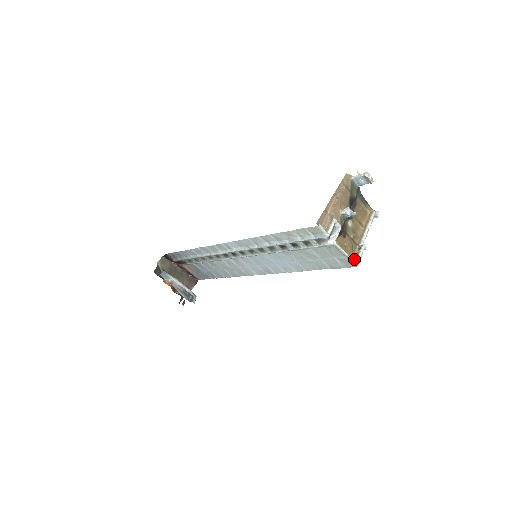
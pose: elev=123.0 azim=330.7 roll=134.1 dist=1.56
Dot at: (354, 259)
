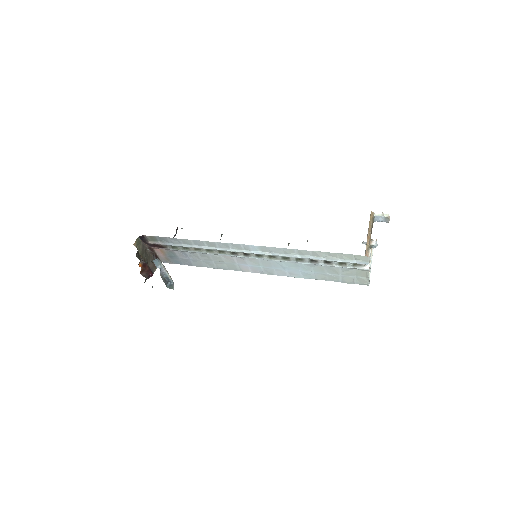
Dot at: occluded
